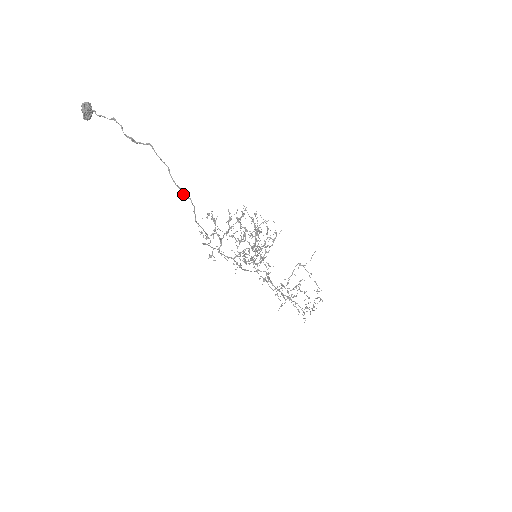
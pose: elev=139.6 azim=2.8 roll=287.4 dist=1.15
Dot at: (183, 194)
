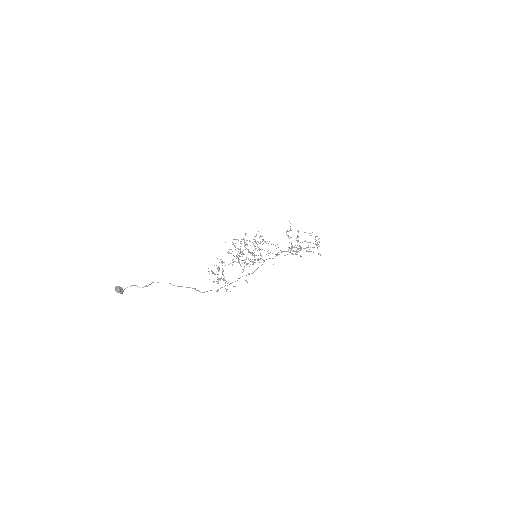
Dot at: occluded
